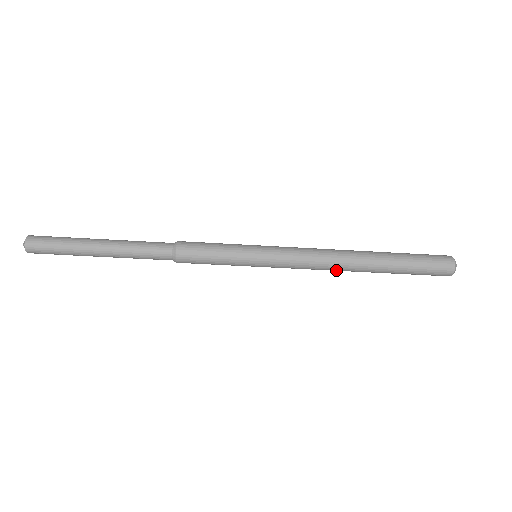
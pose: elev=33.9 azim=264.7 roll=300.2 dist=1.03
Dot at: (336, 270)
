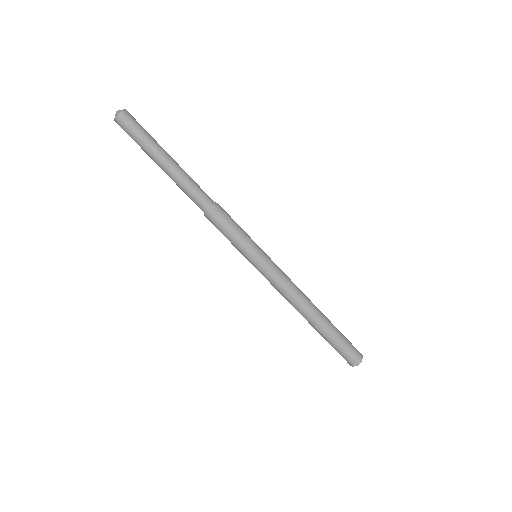
Dot at: (302, 302)
